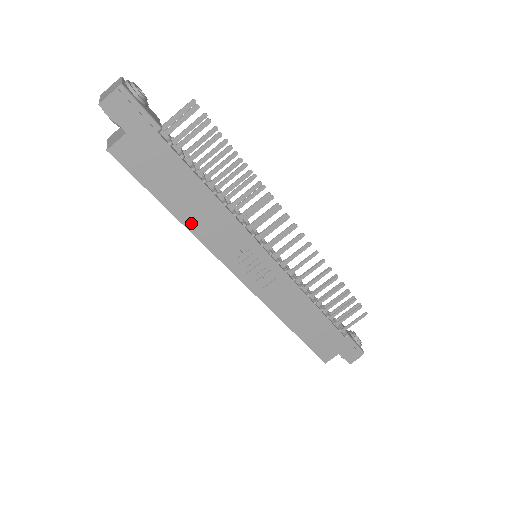
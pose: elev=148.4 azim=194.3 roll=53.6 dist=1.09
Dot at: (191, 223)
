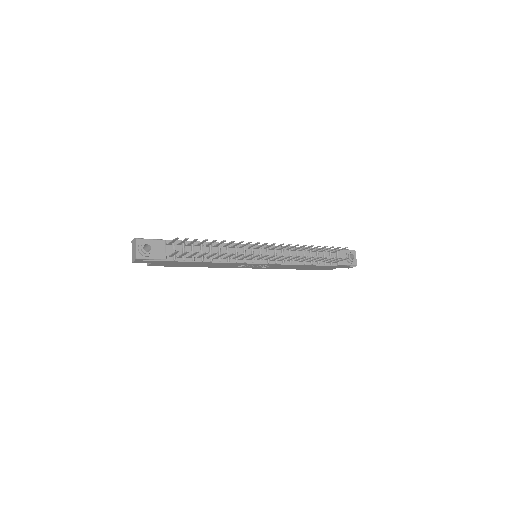
Dot at: (206, 266)
